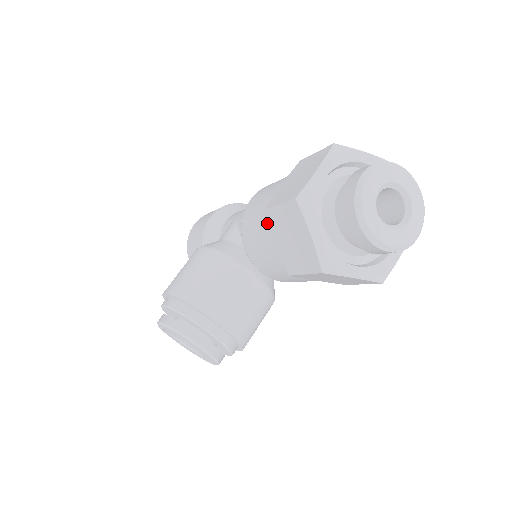
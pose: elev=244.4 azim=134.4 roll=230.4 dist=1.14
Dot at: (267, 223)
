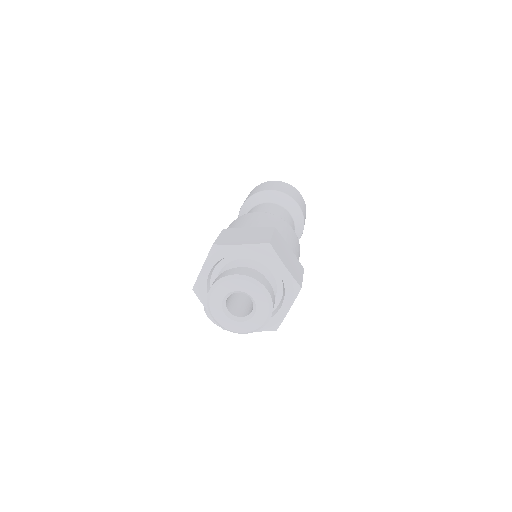
Dot at: occluded
